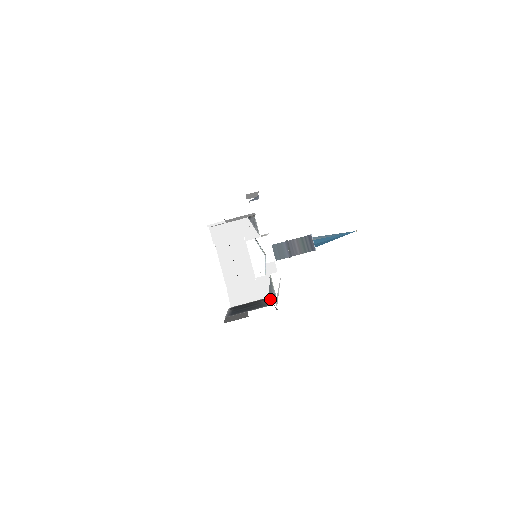
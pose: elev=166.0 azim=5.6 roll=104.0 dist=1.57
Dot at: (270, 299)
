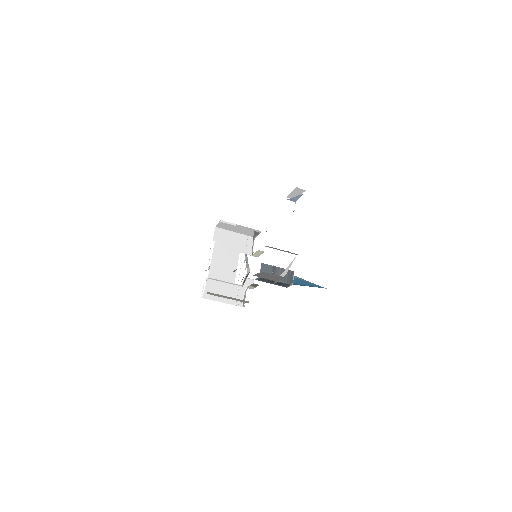
Dot at: occluded
